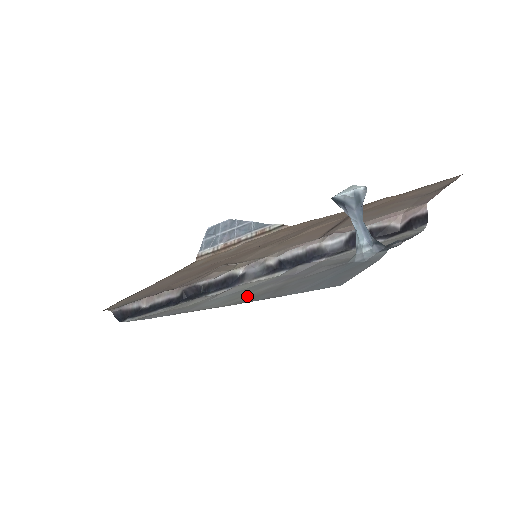
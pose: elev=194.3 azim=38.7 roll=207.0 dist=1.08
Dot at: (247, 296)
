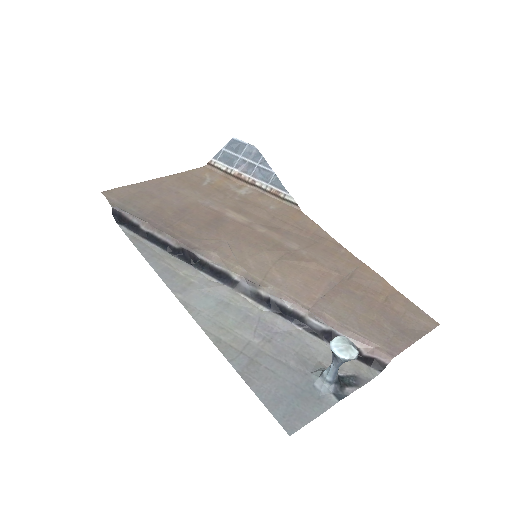
Dot at: (229, 336)
